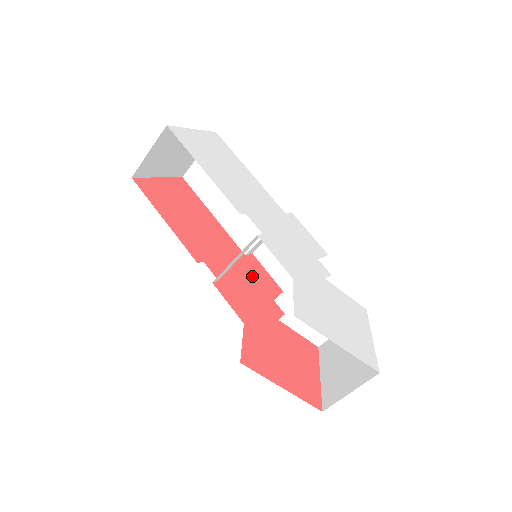
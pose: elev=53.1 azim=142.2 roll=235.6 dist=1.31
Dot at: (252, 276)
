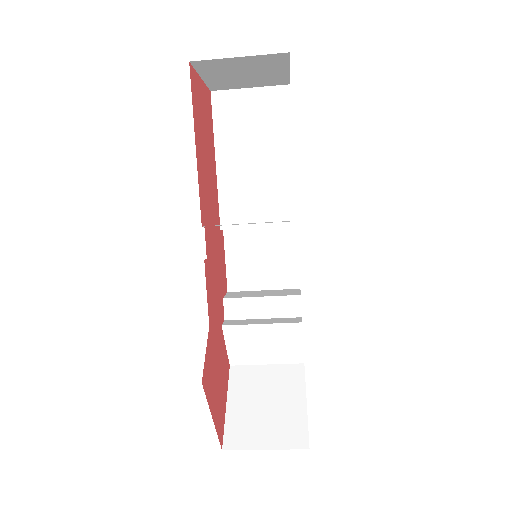
Dot at: (219, 260)
